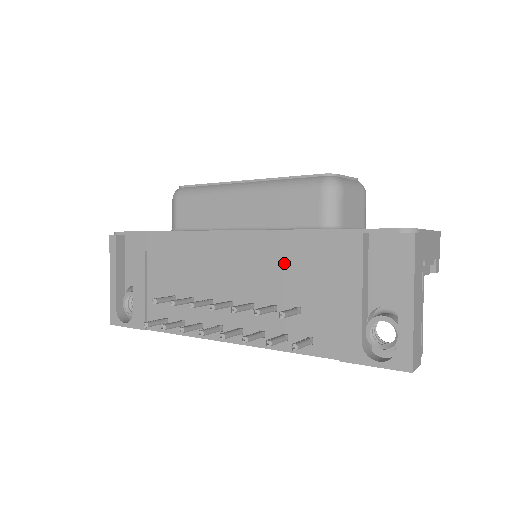
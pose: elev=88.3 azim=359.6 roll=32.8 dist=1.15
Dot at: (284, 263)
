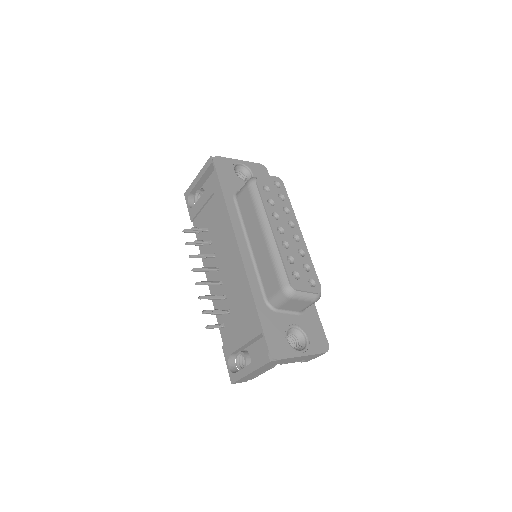
Dot at: (240, 292)
